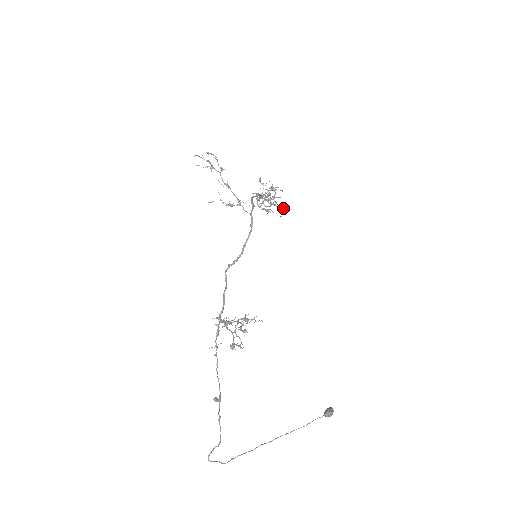
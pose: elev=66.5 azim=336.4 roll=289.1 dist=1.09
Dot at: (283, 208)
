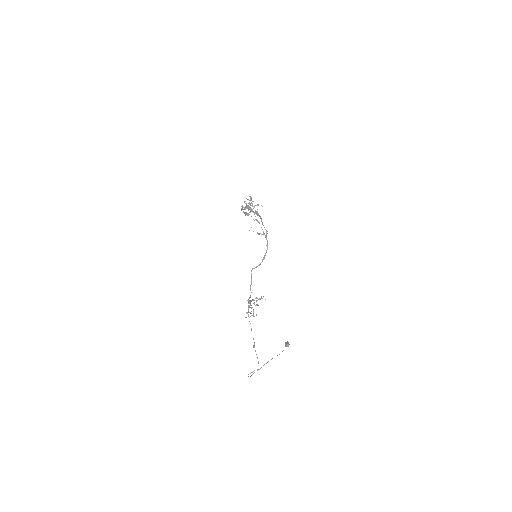
Dot at: occluded
